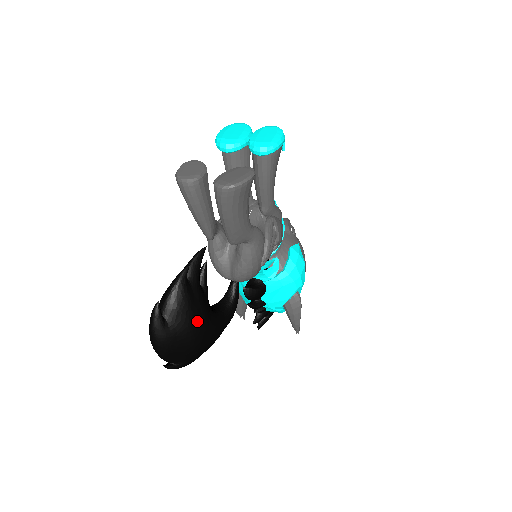
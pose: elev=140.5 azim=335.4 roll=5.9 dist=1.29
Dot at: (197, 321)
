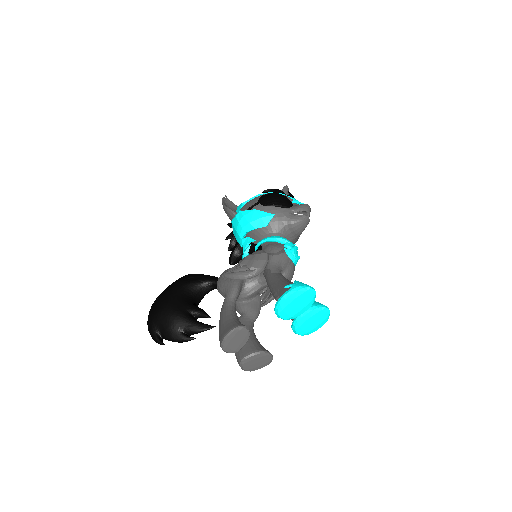
Dot at: occluded
